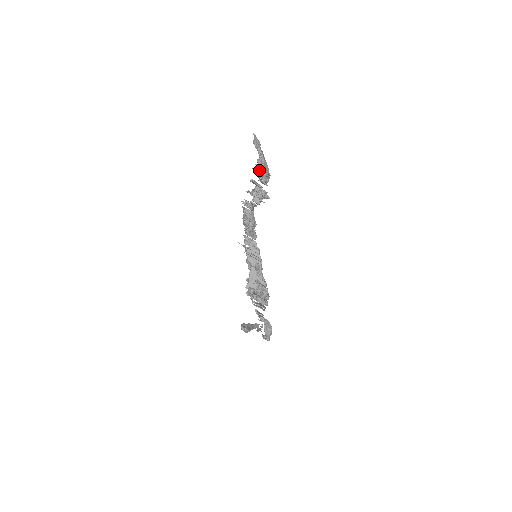
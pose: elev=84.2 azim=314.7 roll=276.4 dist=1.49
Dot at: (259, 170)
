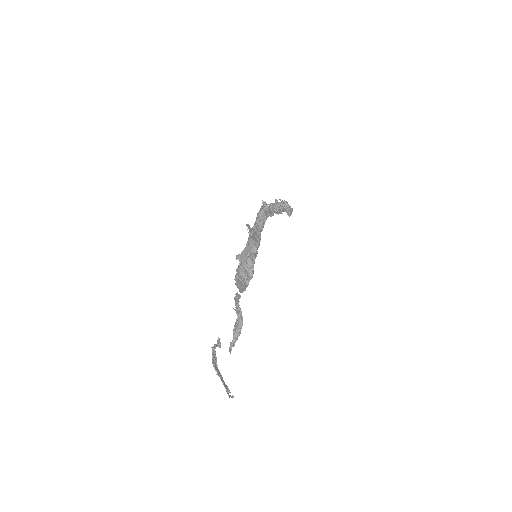
Dot at: (284, 202)
